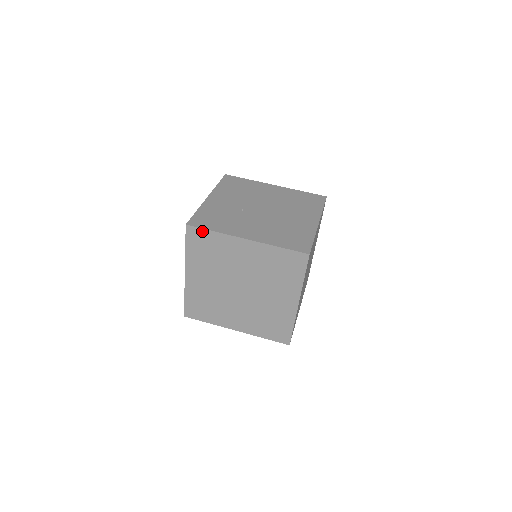
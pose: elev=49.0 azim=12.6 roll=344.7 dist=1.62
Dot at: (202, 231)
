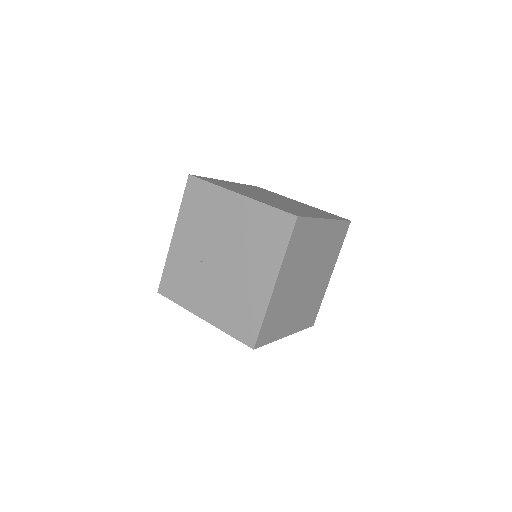
Dot at: (171, 299)
